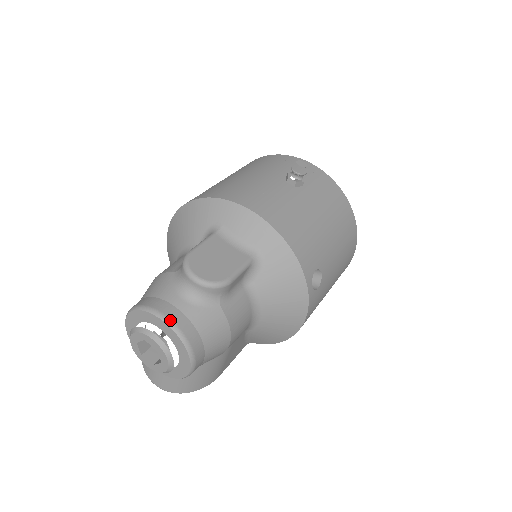
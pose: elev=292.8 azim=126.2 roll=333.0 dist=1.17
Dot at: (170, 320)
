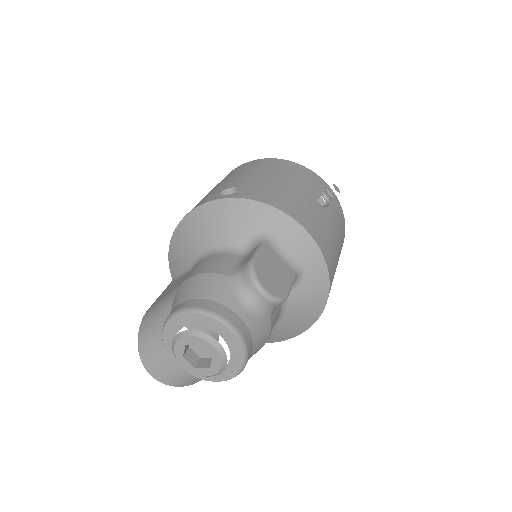
Dot at: (238, 331)
